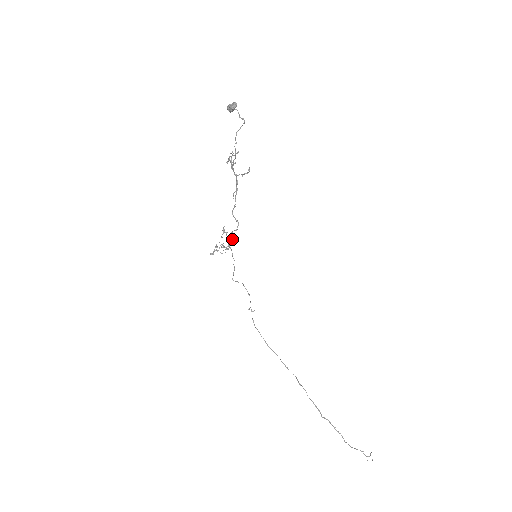
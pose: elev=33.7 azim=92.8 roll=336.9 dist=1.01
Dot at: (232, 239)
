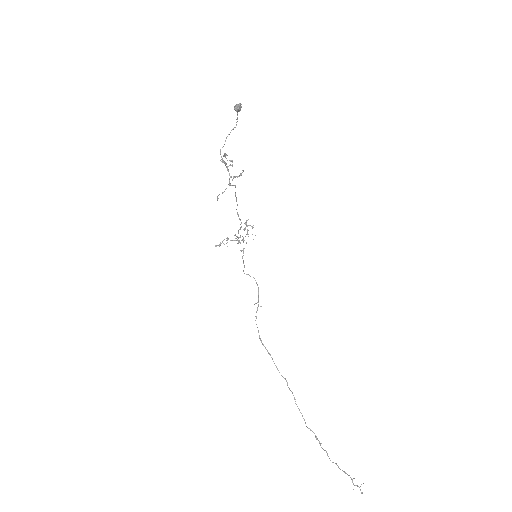
Dot at: occluded
